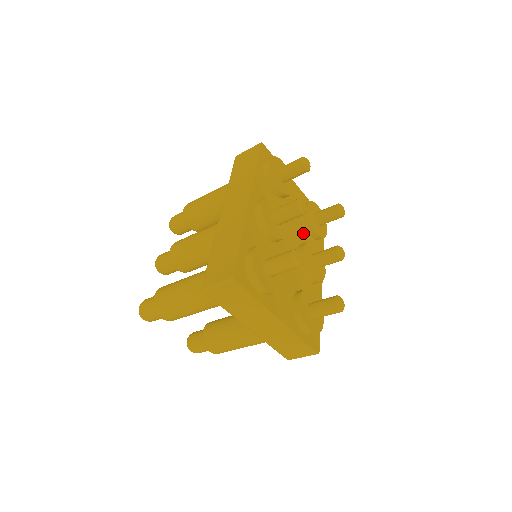
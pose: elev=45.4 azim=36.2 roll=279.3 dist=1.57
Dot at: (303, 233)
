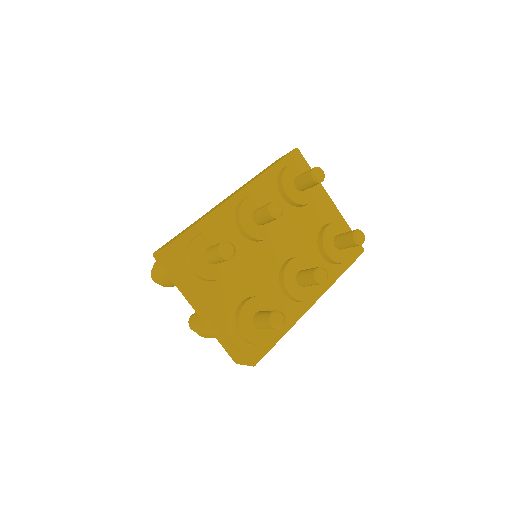
Dot at: (310, 249)
